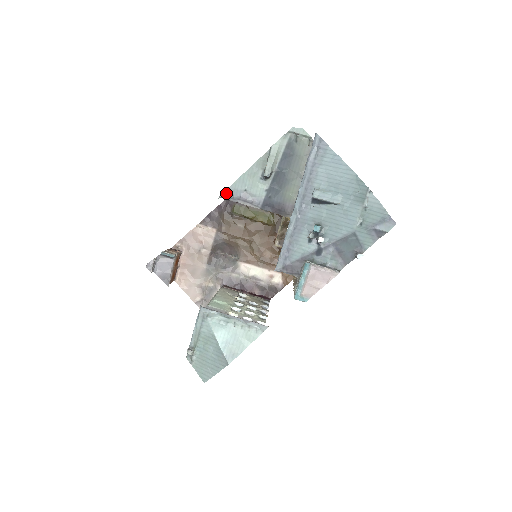
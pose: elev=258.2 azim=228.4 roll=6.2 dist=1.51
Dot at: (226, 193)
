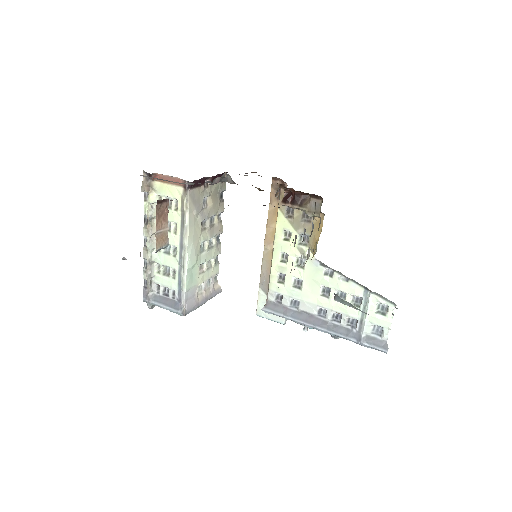
Dot at: occluded
